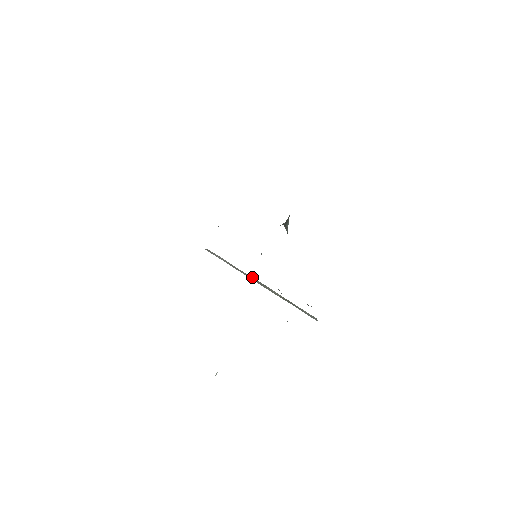
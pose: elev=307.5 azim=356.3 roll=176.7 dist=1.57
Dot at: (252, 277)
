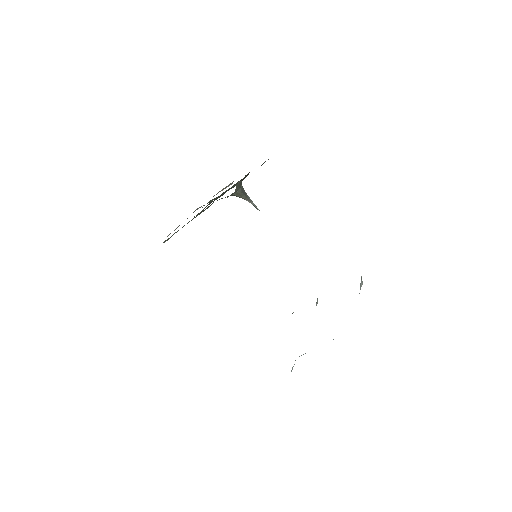
Dot at: occluded
